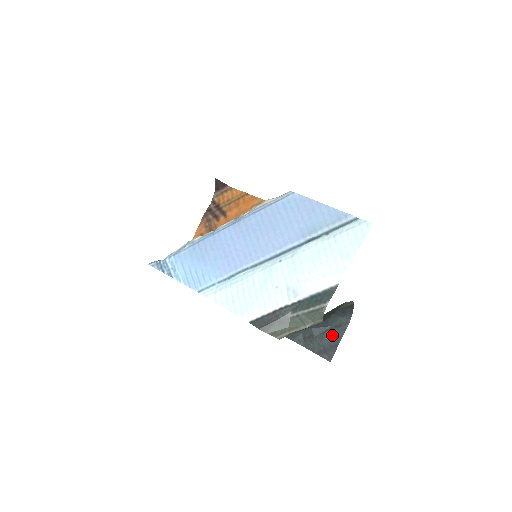
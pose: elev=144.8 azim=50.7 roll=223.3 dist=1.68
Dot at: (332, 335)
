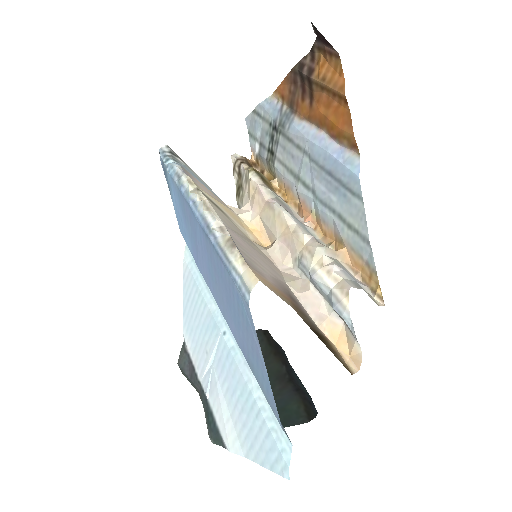
Dot at: occluded
